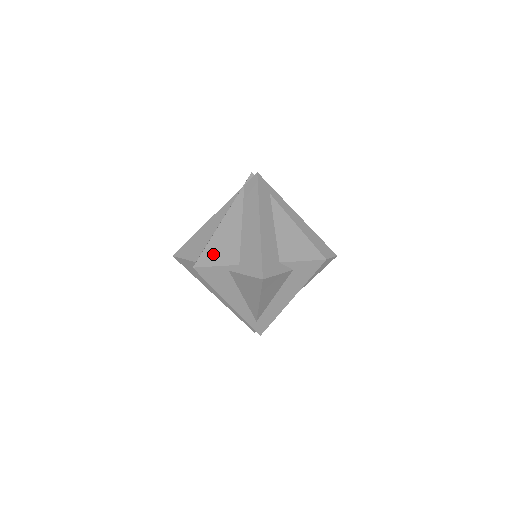
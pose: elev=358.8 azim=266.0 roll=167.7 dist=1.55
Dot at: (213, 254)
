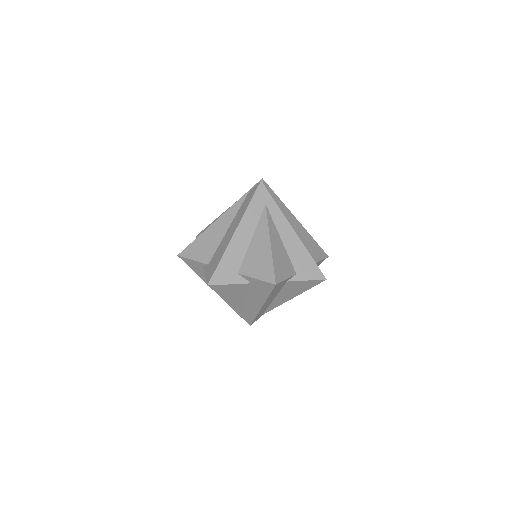
Dot at: (196, 248)
